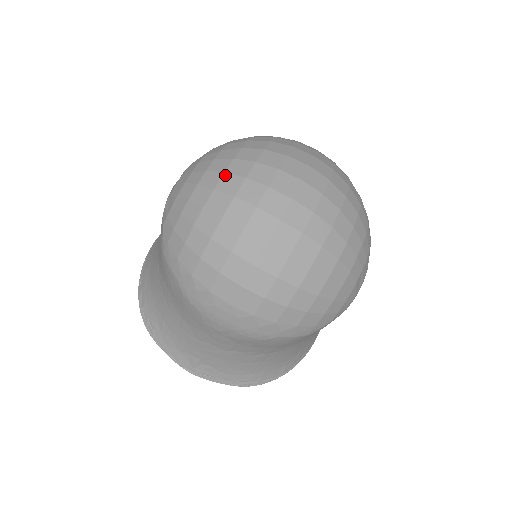
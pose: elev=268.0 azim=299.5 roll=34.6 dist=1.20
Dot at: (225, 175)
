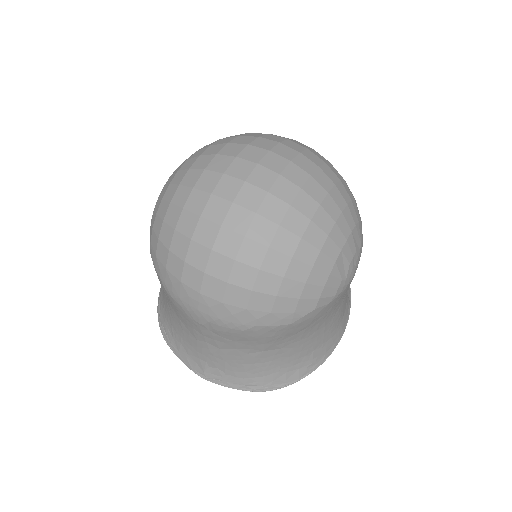
Dot at: (189, 171)
